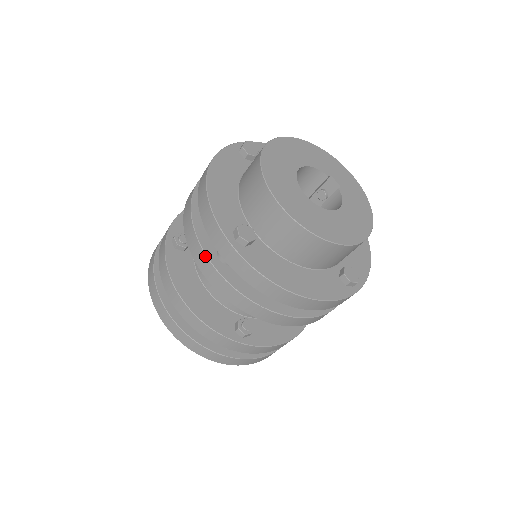
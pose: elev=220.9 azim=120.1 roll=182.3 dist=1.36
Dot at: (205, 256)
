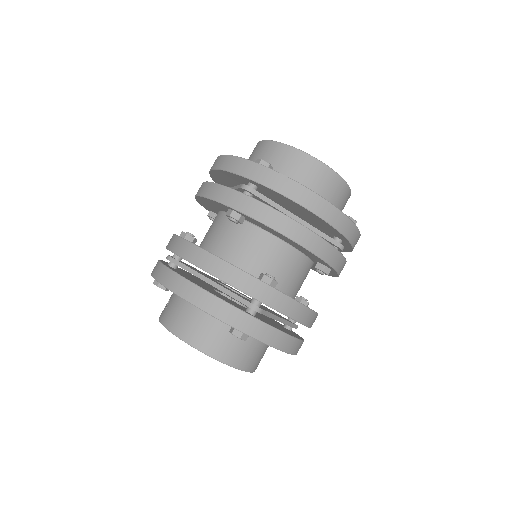
Dot at: (231, 189)
